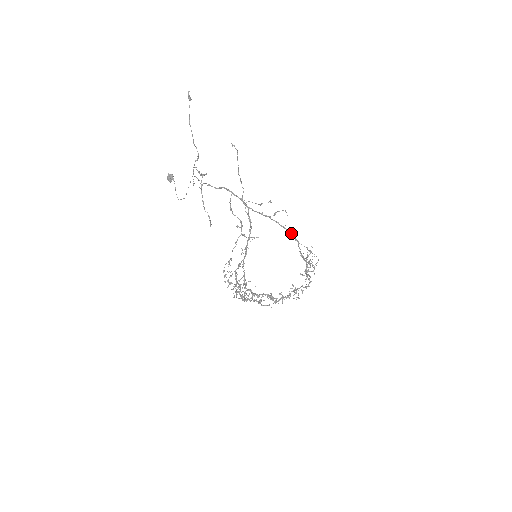
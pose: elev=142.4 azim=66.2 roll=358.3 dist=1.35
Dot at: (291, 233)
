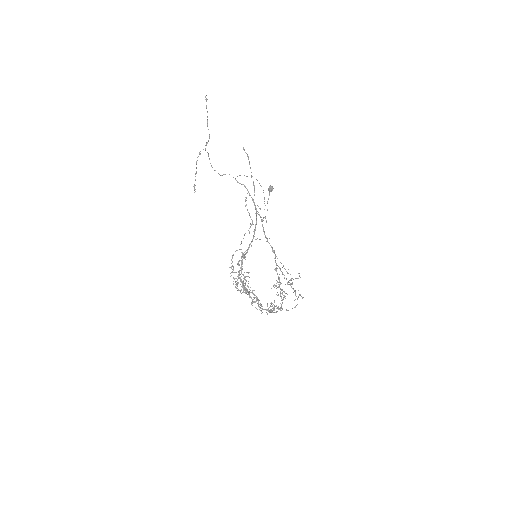
Dot at: occluded
